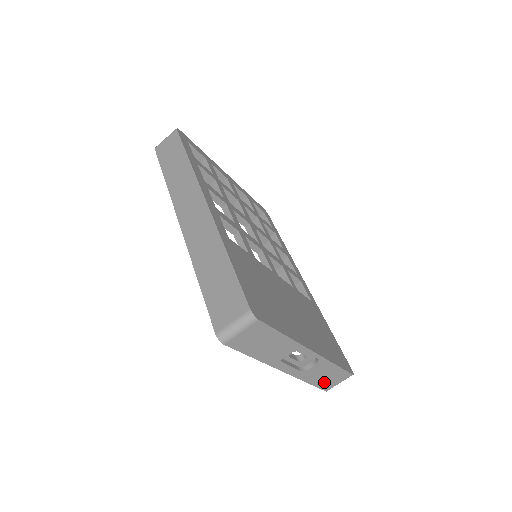
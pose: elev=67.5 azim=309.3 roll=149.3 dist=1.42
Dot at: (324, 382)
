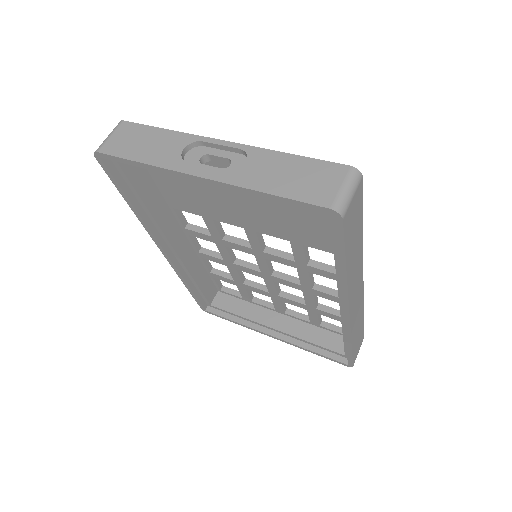
Dot at: (301, 189)
